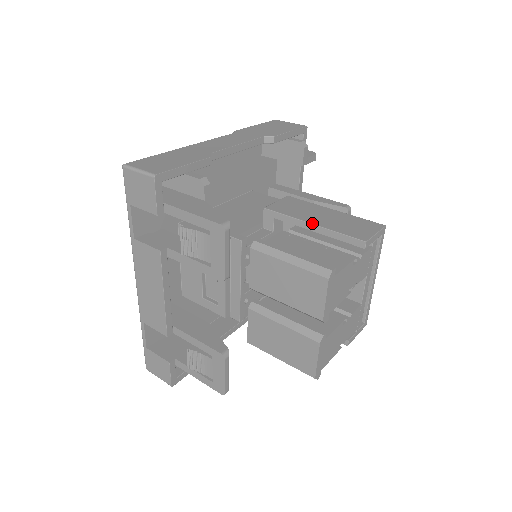
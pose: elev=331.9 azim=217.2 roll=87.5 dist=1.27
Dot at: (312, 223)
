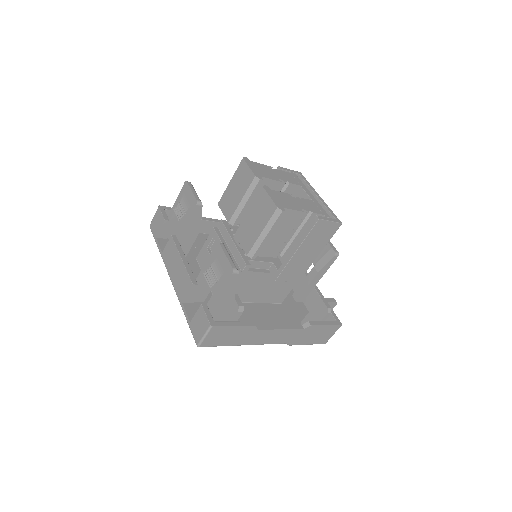
Dot at: occluded
